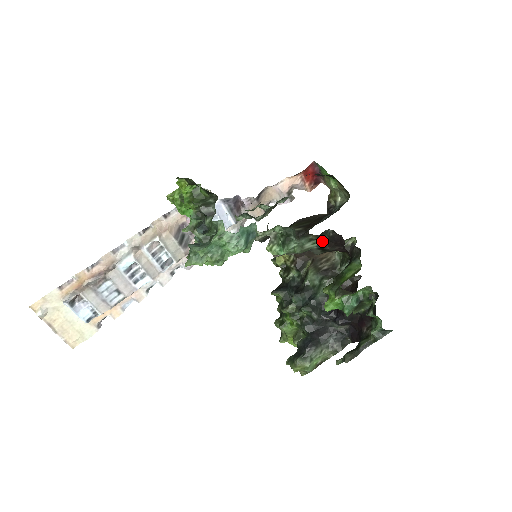
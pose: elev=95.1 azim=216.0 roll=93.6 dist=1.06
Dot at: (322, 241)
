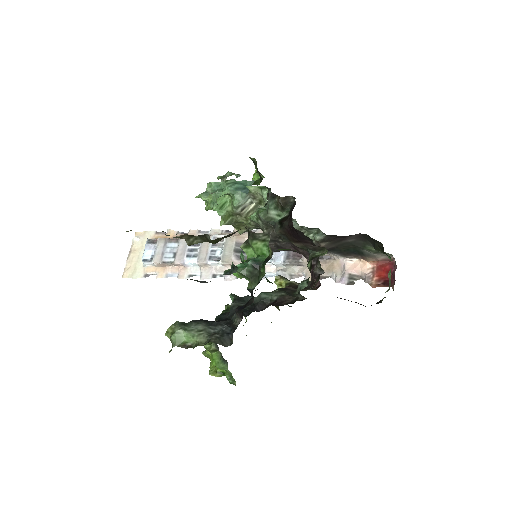
Dot at: (286, 216)
